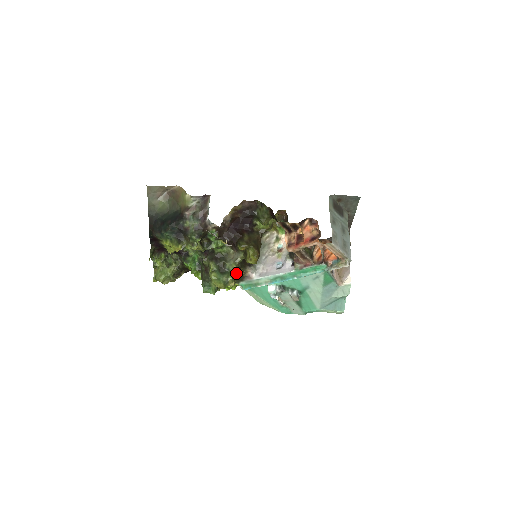
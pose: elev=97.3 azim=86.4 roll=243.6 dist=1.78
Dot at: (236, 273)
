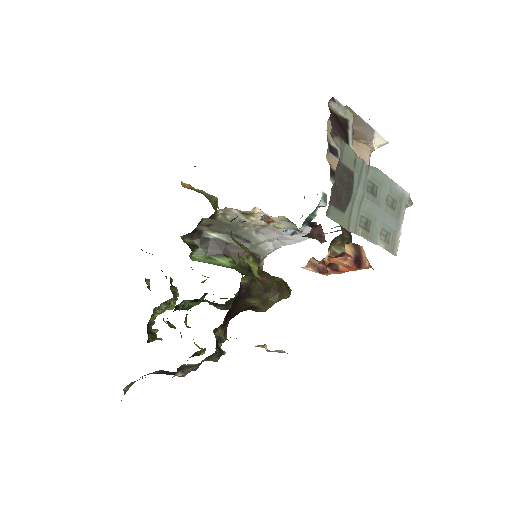
Dot at: occluded
